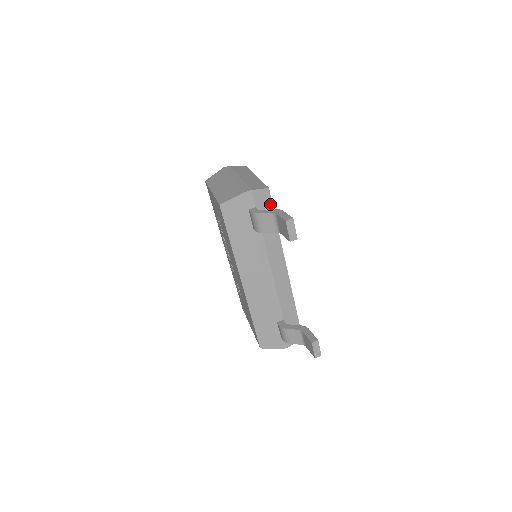
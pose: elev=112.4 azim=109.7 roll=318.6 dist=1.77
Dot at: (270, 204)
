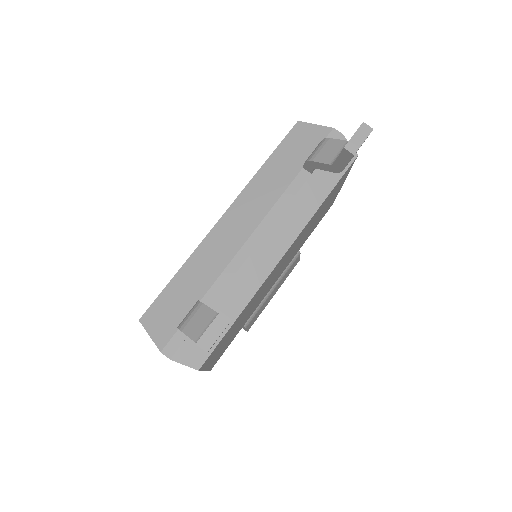
Dot at: (343, 170)
